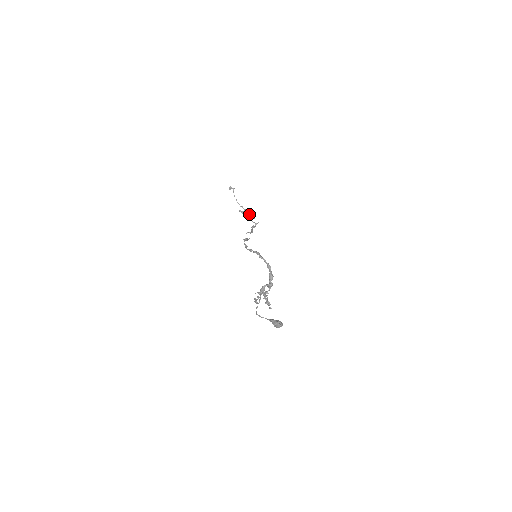
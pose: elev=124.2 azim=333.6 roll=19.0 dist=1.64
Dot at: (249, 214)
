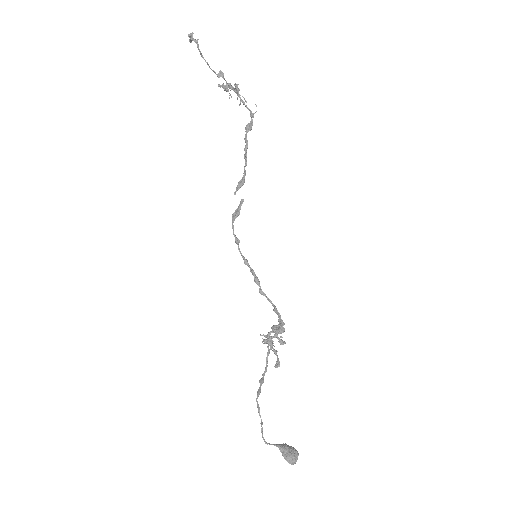
Dot at: (237, 97)
